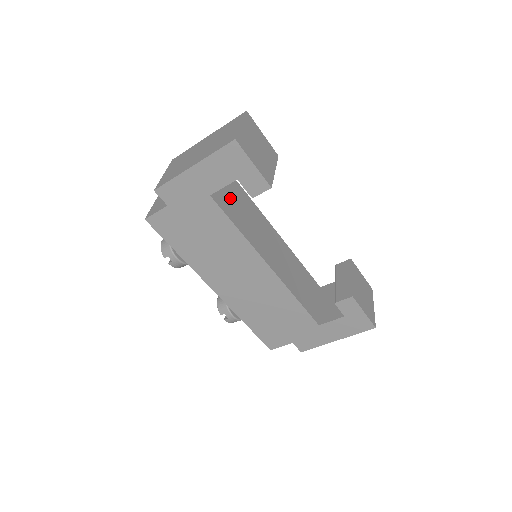
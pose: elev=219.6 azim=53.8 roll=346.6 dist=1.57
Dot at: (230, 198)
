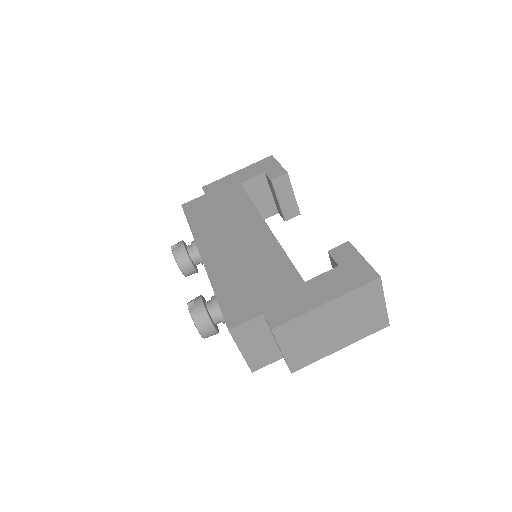
Dot at: occluded
